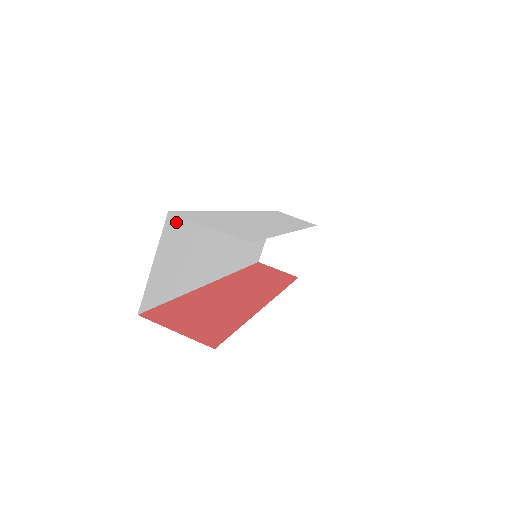
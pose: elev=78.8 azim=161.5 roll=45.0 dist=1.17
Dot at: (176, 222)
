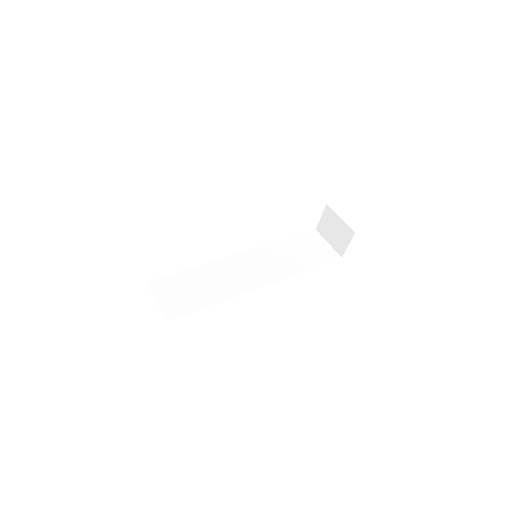
Dot at: (158, 283)
